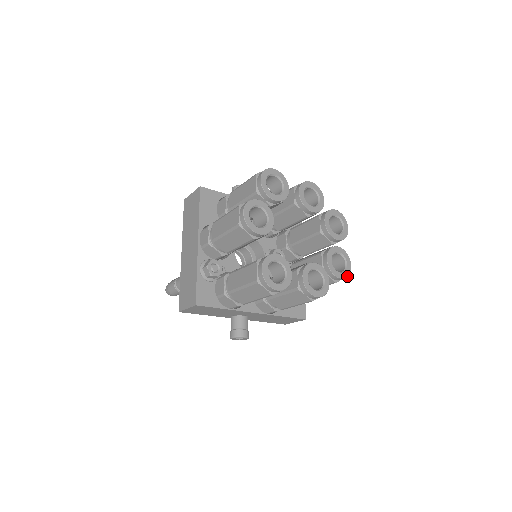
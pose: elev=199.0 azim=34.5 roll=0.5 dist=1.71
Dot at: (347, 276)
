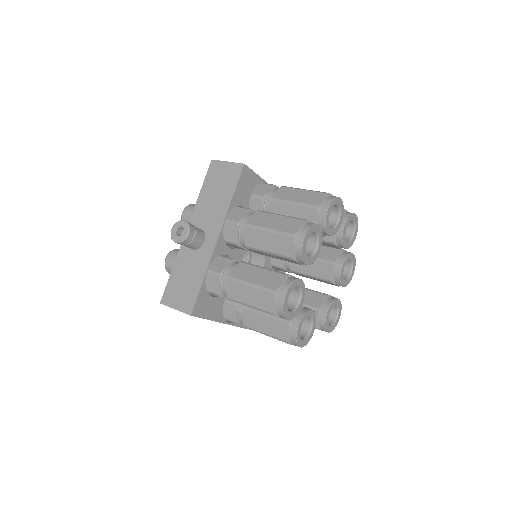
Dot at: occluded
